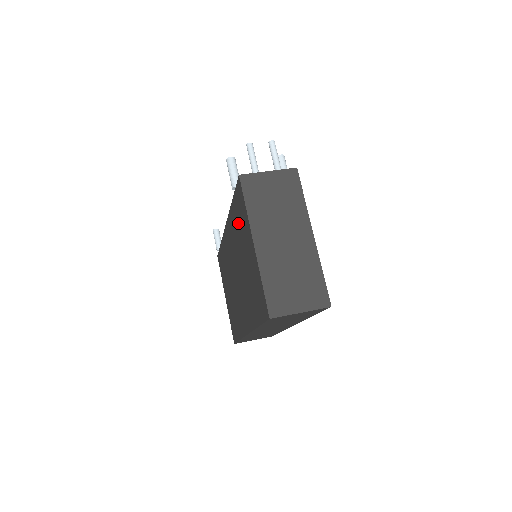
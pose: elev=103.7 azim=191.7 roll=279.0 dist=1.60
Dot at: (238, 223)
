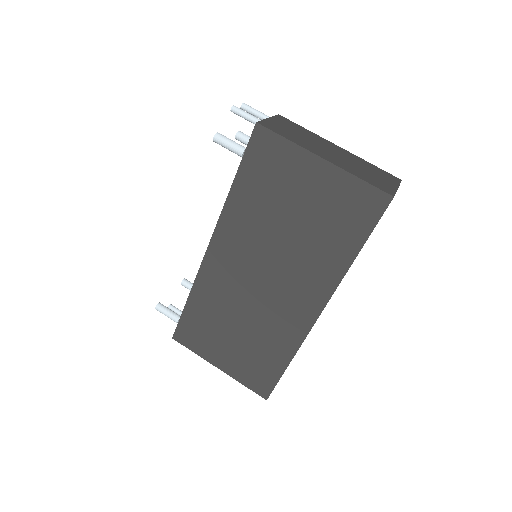
Dot at: (262, 189)
